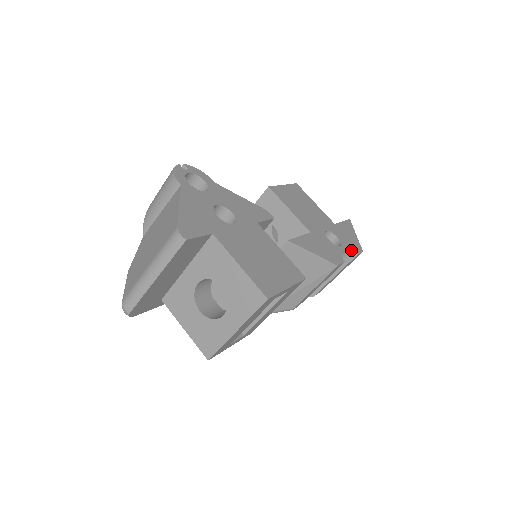
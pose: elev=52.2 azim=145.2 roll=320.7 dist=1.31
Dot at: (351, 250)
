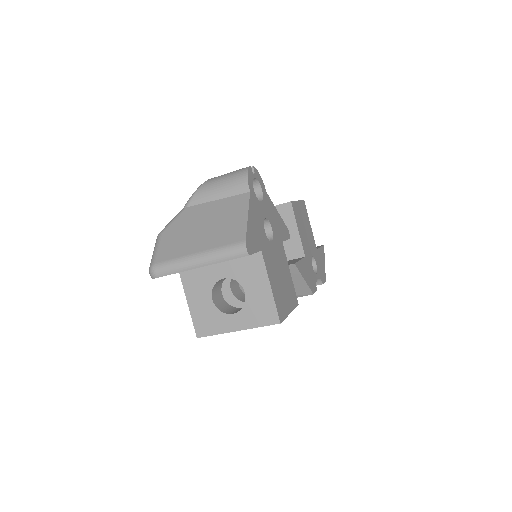
Dot at: (321, 279)
